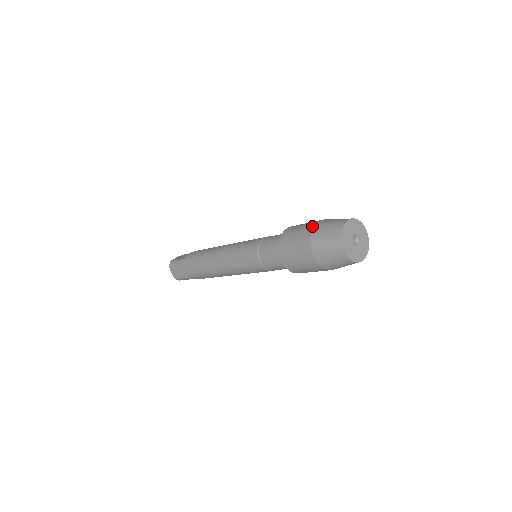
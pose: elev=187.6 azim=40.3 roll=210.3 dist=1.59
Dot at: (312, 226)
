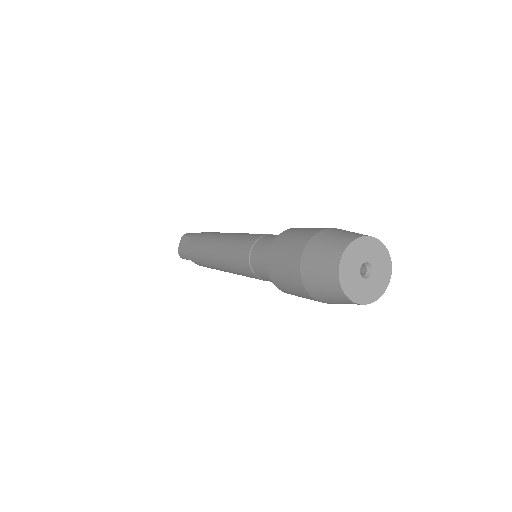
Dot at: occluded
